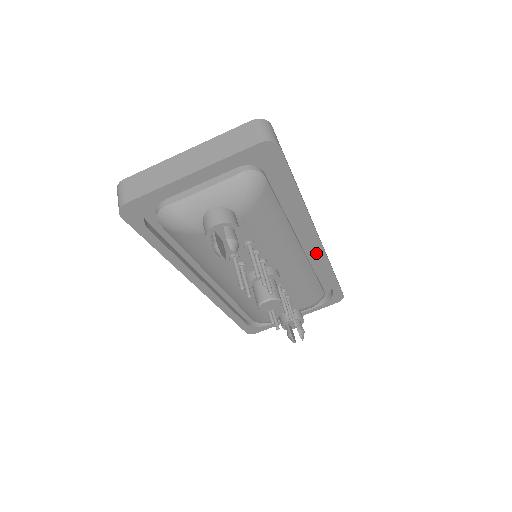
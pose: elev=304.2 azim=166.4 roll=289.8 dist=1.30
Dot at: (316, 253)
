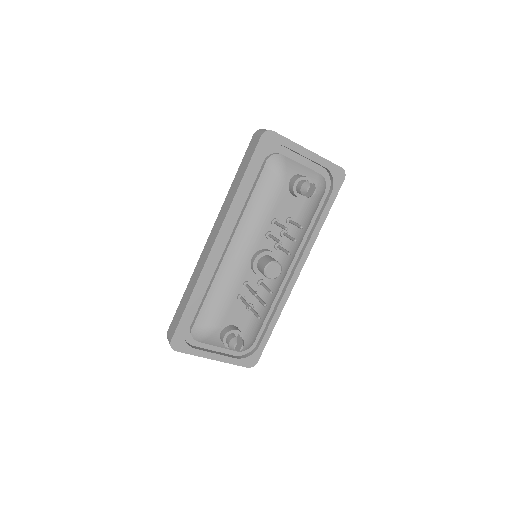
Dot at: (289, 284)
